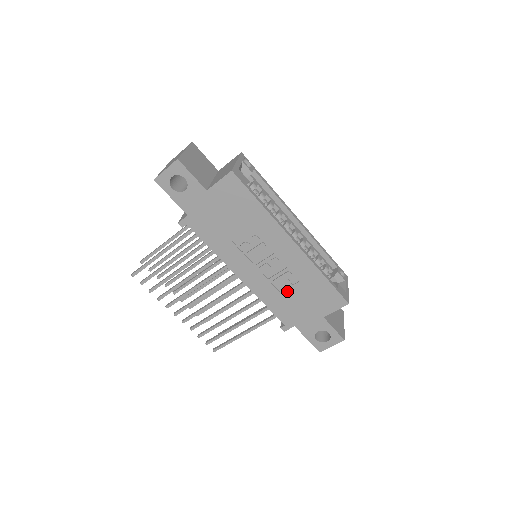
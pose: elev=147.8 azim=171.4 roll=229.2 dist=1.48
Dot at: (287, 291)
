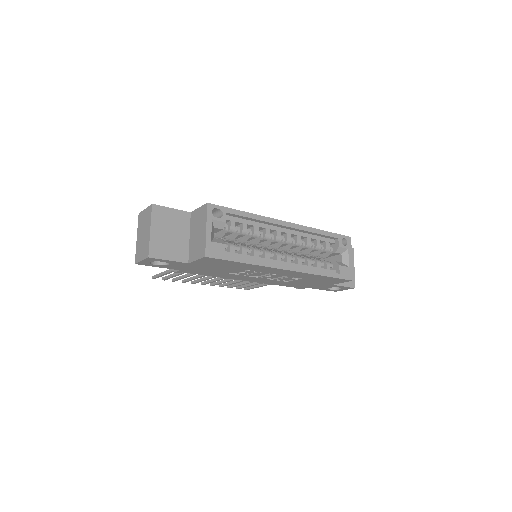
Dot at: (293, 281)
